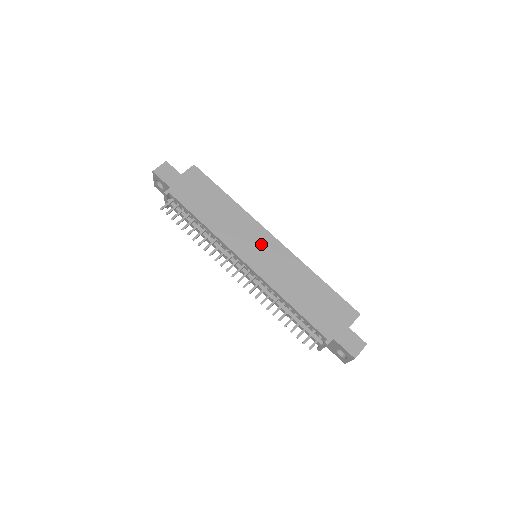
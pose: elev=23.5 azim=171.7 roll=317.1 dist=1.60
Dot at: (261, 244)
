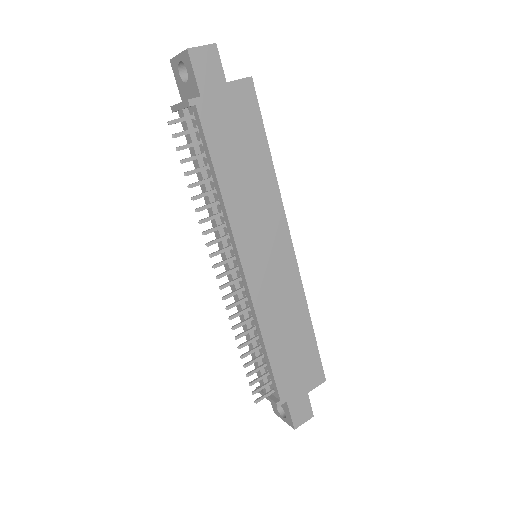
Dot at: (274, 251)
